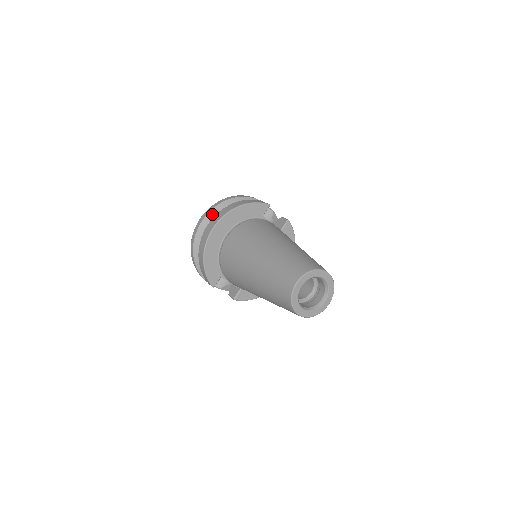
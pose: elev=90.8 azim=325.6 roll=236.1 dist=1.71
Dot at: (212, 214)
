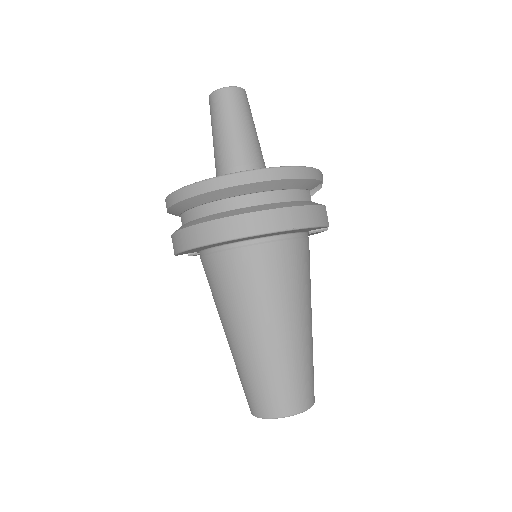
Dot at: (249, 188)
